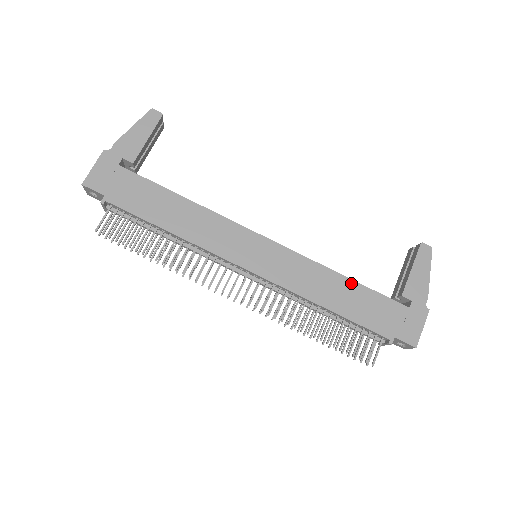
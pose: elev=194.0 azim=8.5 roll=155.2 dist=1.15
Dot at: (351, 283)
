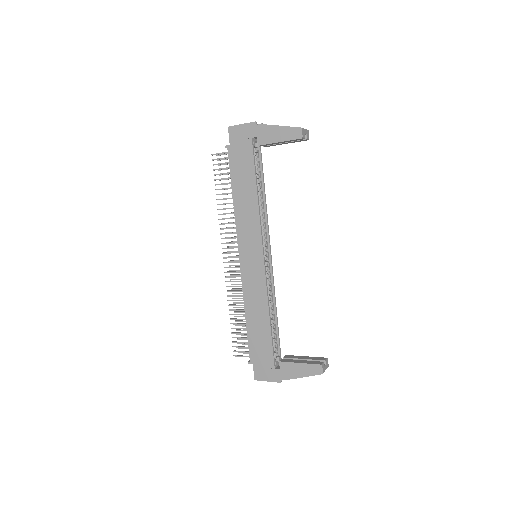
Dot at: (268, 325)
